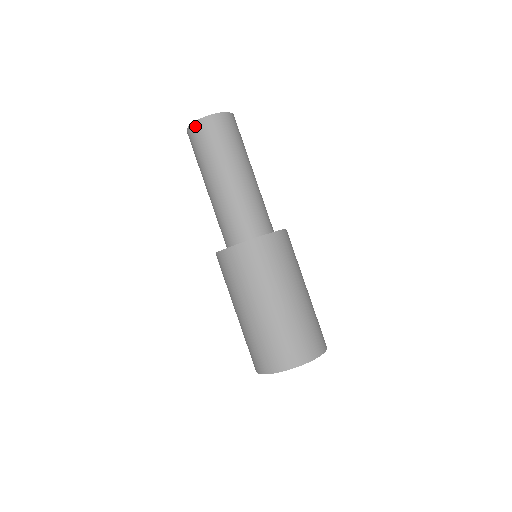
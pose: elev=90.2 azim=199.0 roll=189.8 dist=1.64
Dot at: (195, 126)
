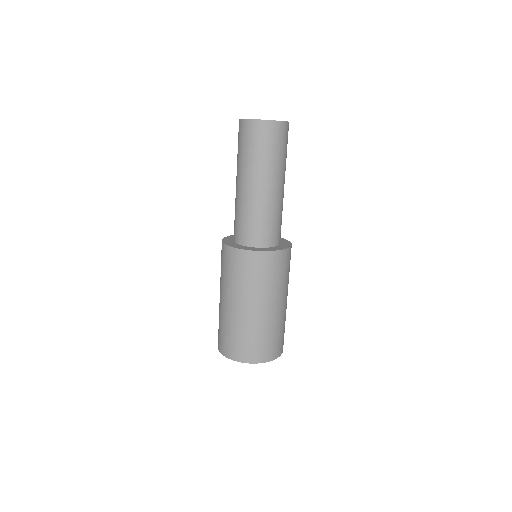
Dot at: (240, 123)
